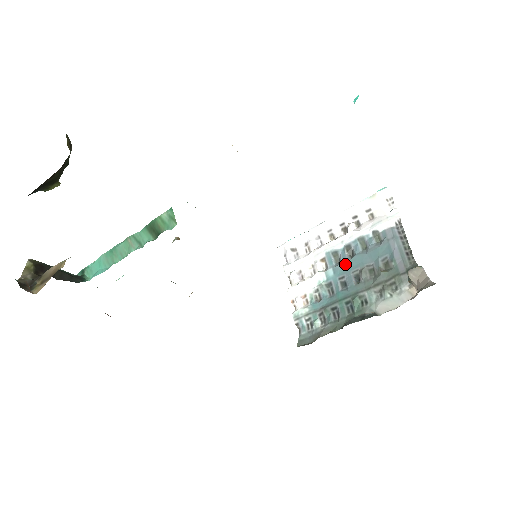
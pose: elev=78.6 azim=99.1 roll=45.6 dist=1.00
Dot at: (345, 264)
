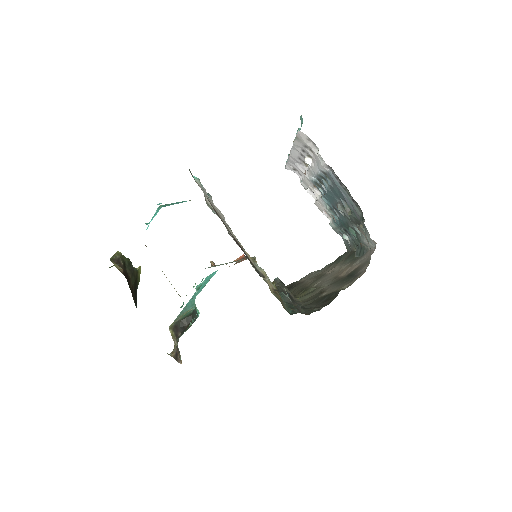
Dot at: (327, 196)
